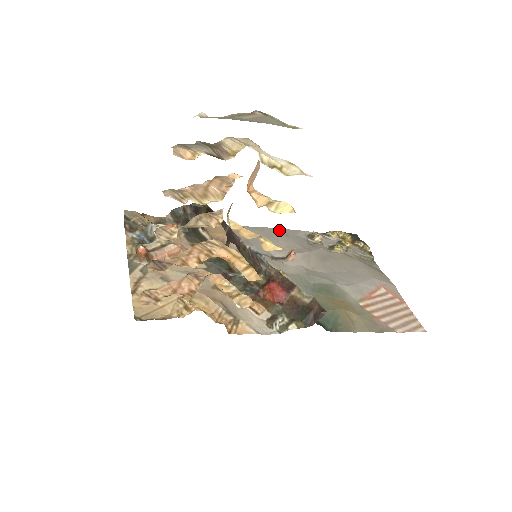
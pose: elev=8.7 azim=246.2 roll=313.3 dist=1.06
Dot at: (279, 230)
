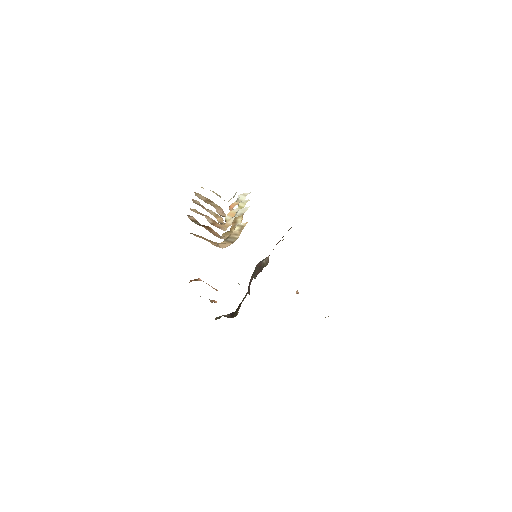
Dot at: occluded
